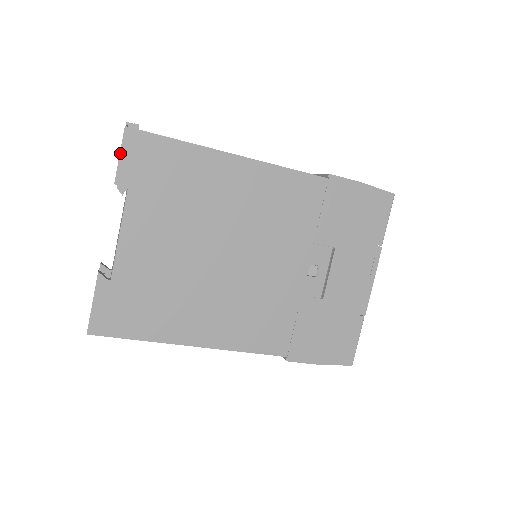
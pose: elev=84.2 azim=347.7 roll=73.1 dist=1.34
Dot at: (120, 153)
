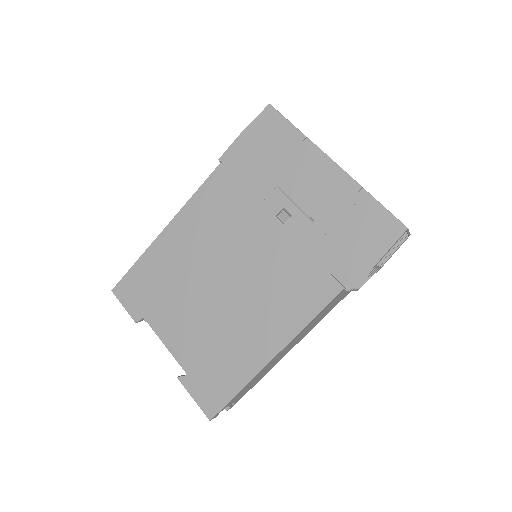
Dot at: (122, 305)
